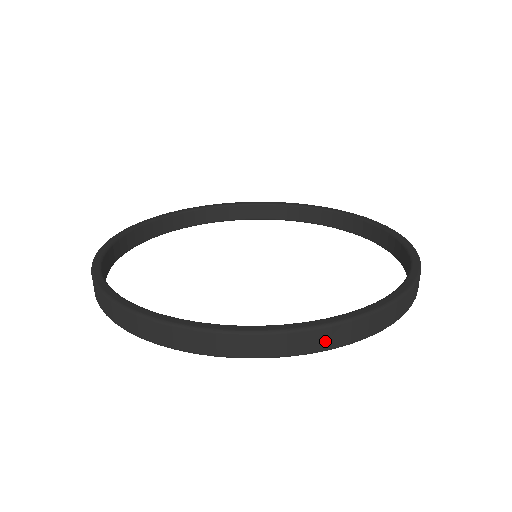
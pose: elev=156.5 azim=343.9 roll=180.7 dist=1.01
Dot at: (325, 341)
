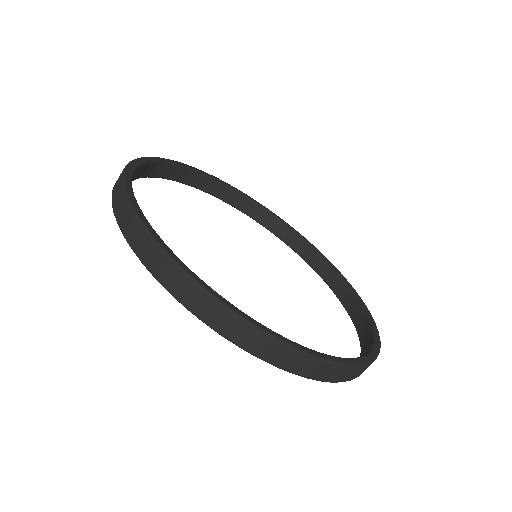
Dot at: occluded
